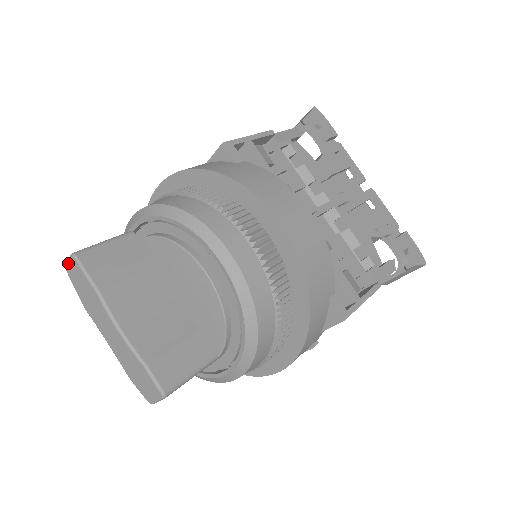
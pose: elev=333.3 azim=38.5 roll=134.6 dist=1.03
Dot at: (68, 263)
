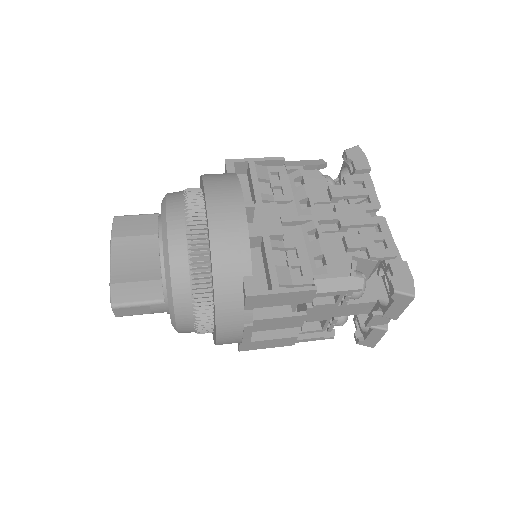
Dot at: occluded
